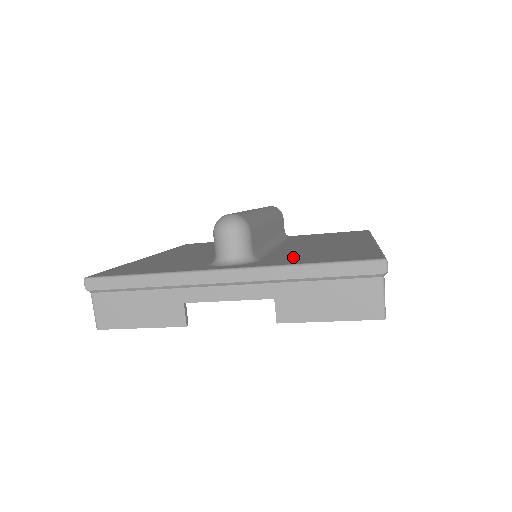
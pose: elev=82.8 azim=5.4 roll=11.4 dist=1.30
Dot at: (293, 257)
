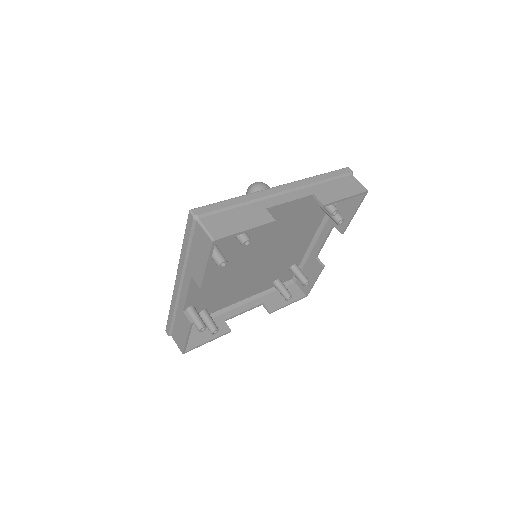
Dot at: occluded
